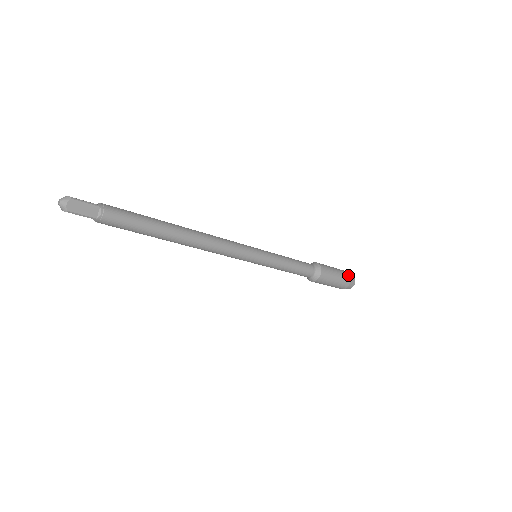
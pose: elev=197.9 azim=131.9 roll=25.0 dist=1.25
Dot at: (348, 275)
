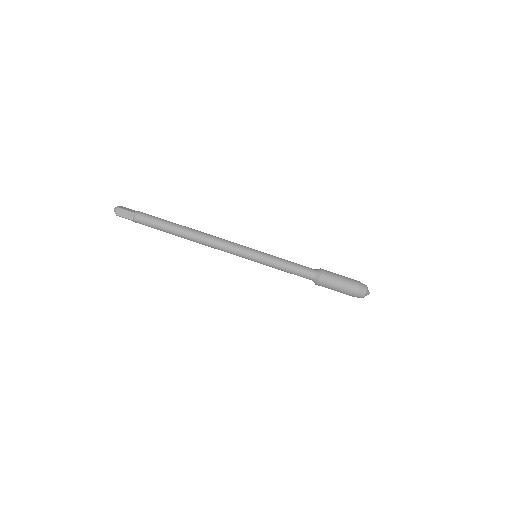
Dot at: occluded
